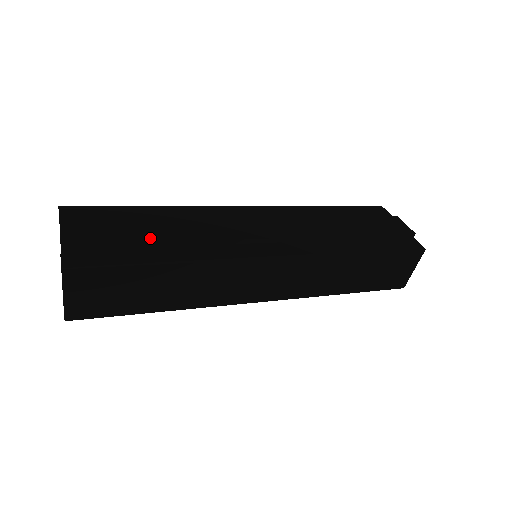
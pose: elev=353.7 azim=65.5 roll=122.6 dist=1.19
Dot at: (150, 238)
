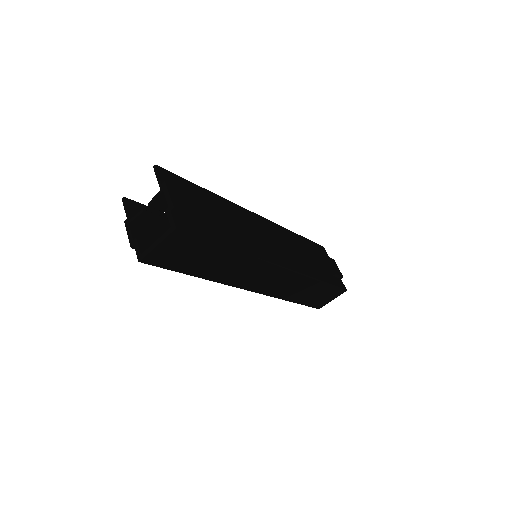
Dot at: (220, 223)
